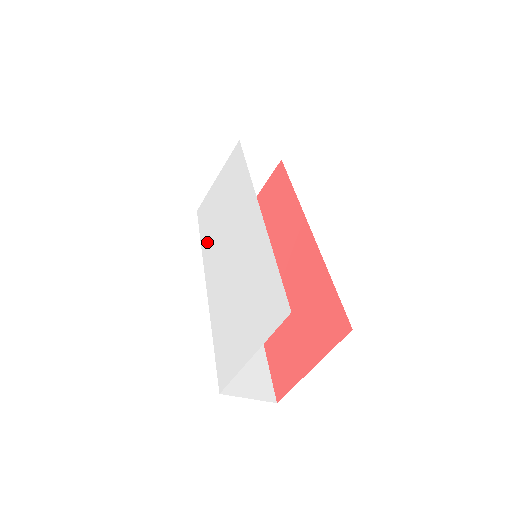
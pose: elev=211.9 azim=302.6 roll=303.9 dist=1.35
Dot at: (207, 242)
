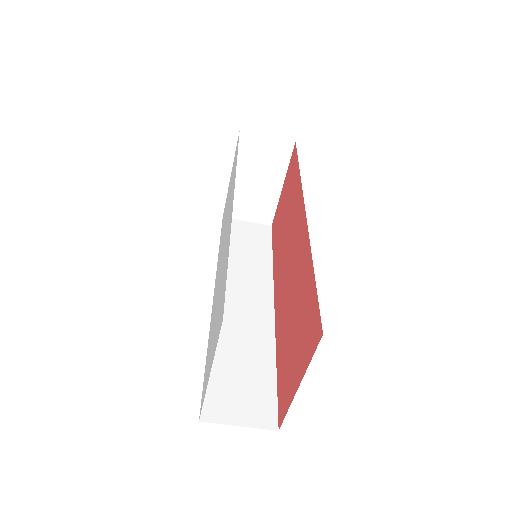
Dot at: occluded
